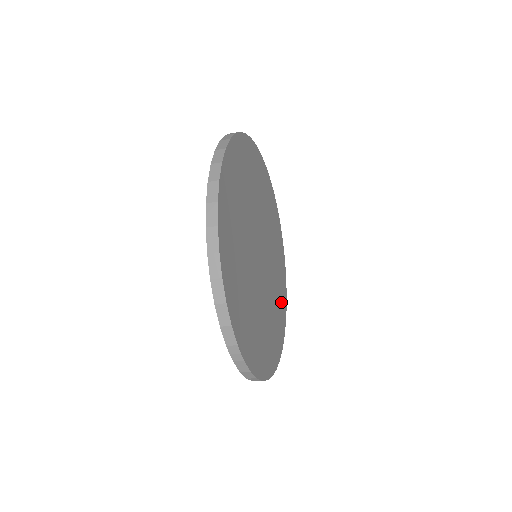
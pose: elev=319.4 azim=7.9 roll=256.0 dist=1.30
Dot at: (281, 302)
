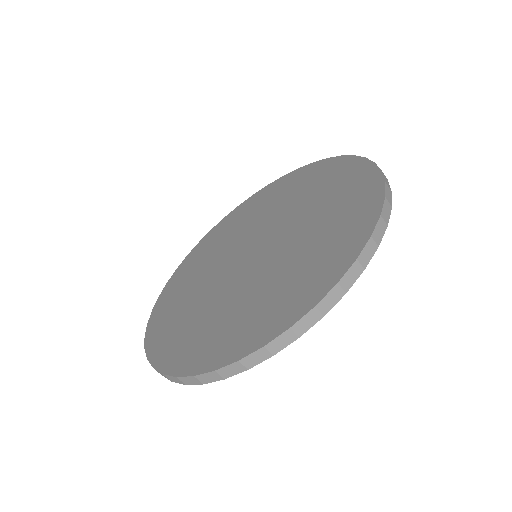
Dot at: occluded
